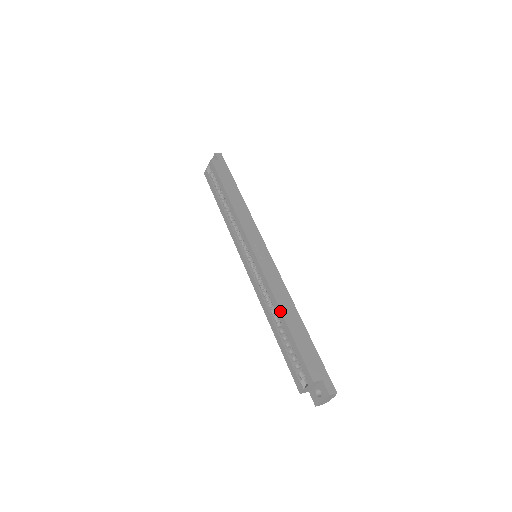
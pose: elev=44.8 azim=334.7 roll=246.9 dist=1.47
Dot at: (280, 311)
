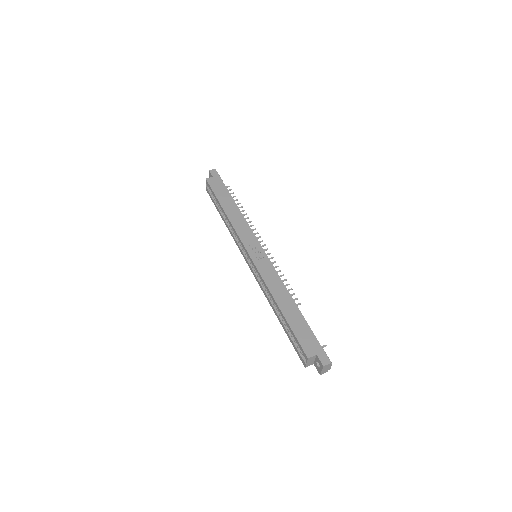
Dot at: (276, 303)
